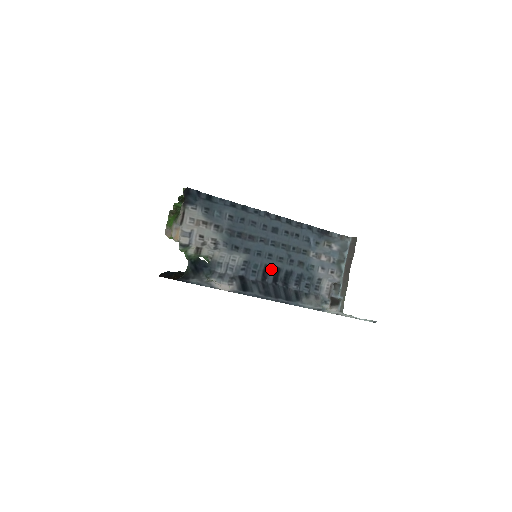
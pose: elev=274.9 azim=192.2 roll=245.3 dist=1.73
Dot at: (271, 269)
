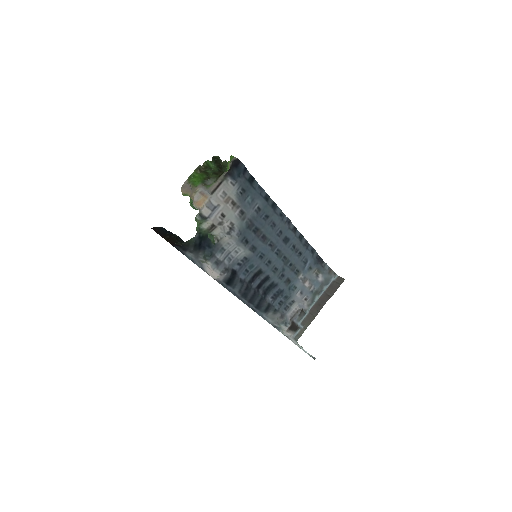
Dot at: (262, 275)
